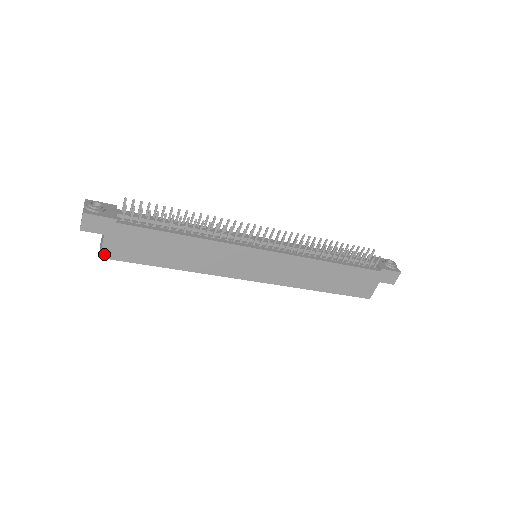
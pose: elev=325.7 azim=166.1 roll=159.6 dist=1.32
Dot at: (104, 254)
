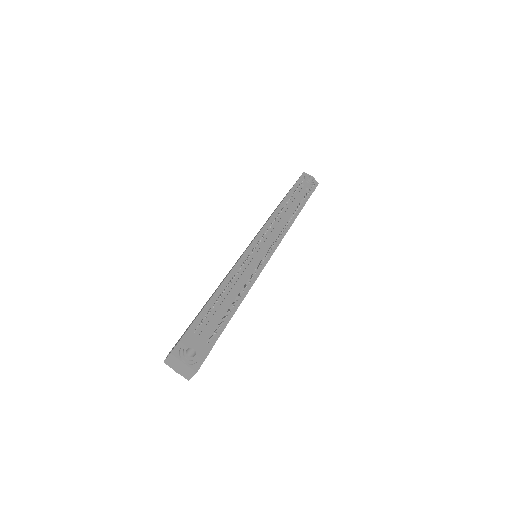
Dot at: occluded
